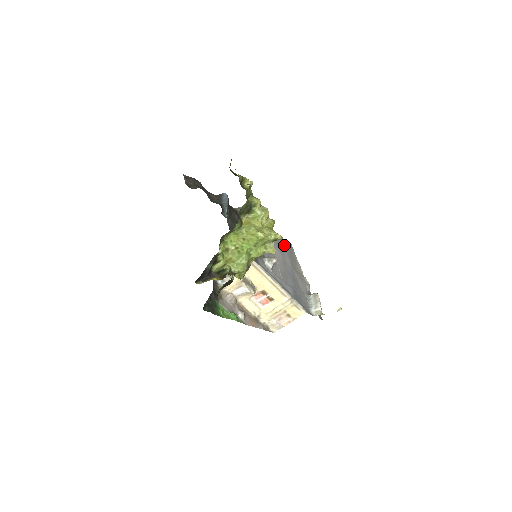
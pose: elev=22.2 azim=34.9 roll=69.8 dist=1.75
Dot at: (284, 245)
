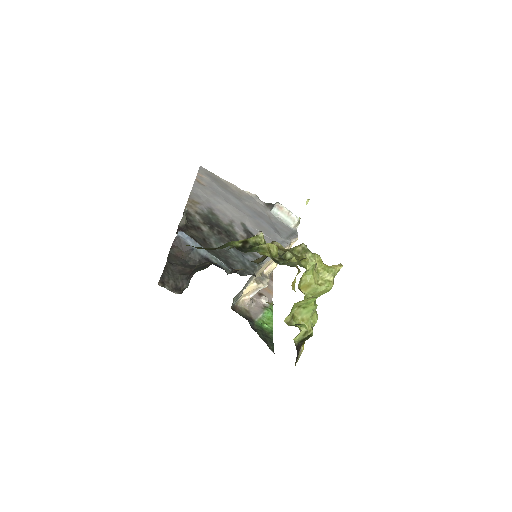
Dot at: (209, 182)
